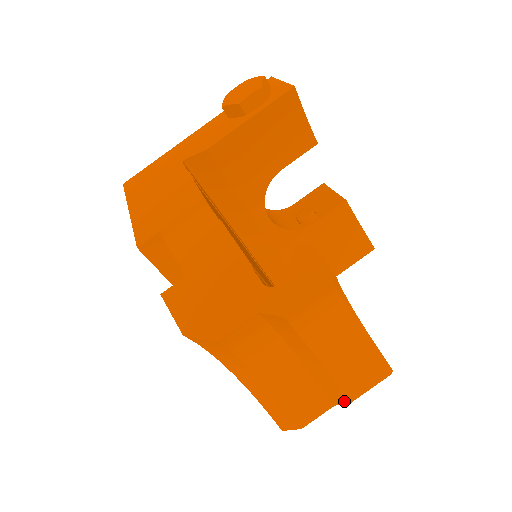
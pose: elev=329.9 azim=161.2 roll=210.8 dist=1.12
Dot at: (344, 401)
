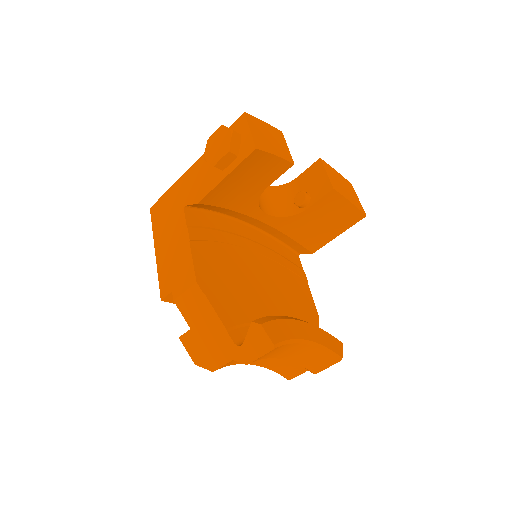
Dot at: (311, 372)
